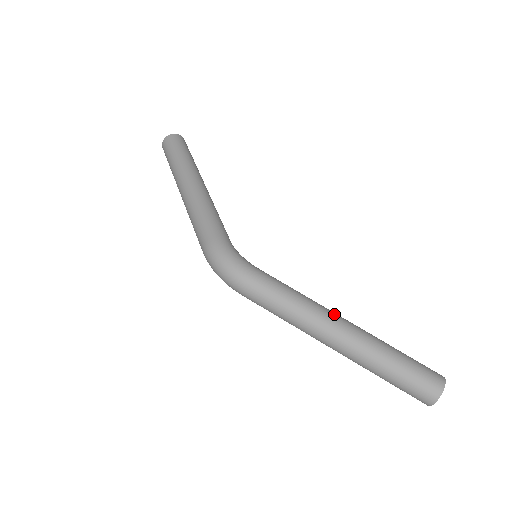
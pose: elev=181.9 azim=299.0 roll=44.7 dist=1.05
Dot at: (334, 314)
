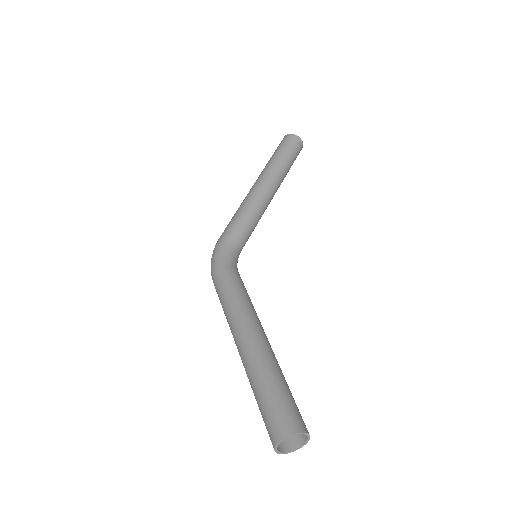
Dot at: (248, 324)
